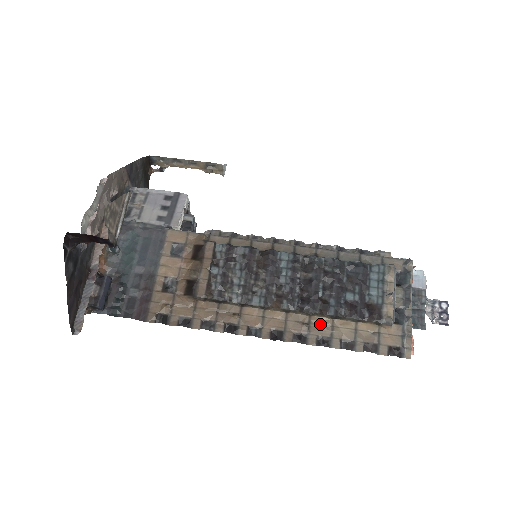
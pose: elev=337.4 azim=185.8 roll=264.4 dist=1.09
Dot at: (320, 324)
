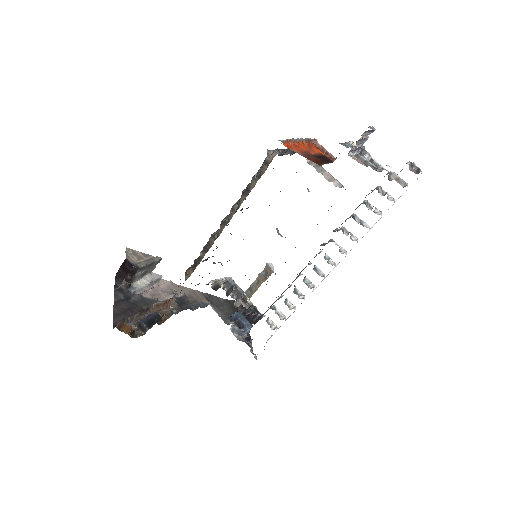
Dot at: (239, 204)
